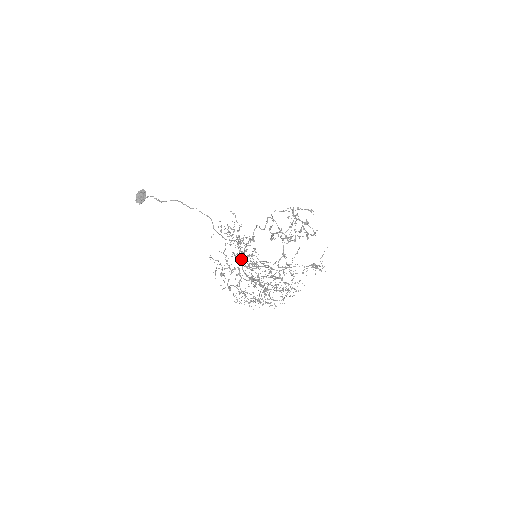
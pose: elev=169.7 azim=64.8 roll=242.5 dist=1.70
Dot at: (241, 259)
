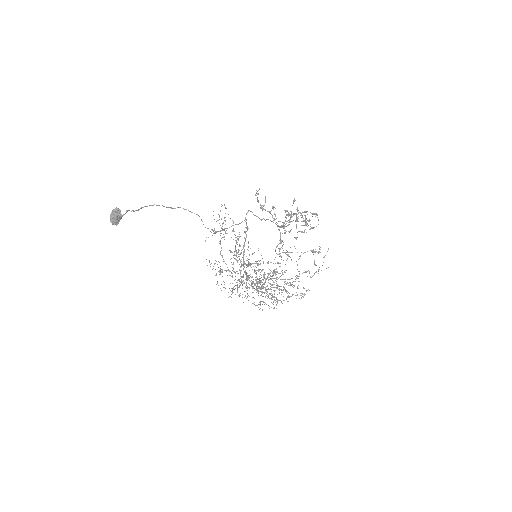
Dot at: (243, 266)
